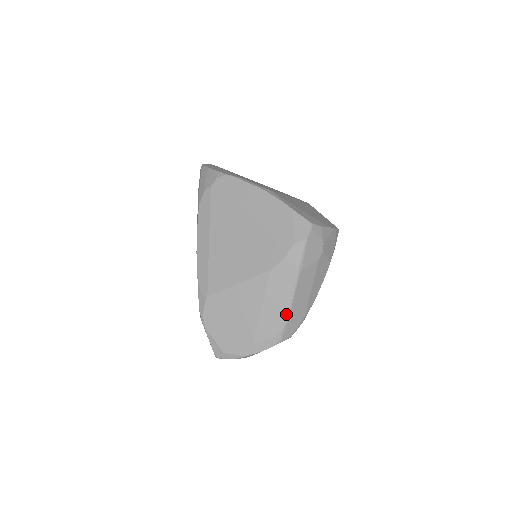
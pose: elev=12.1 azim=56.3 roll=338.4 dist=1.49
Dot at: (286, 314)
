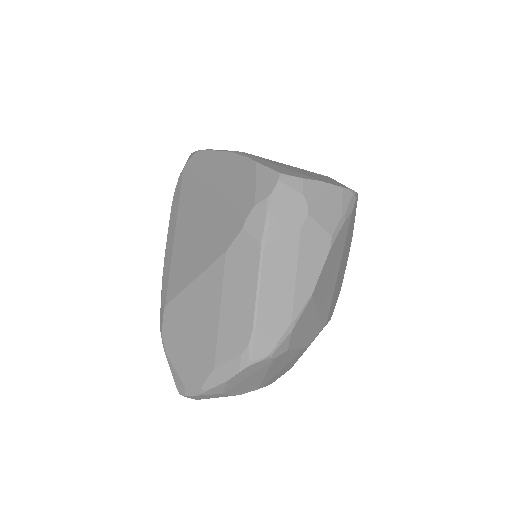
Dot at: (251, 315)
